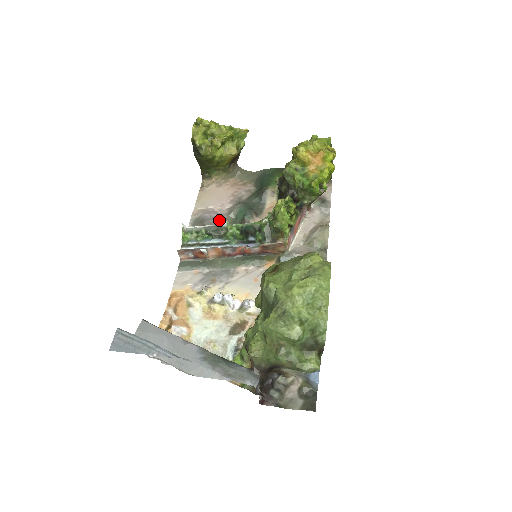
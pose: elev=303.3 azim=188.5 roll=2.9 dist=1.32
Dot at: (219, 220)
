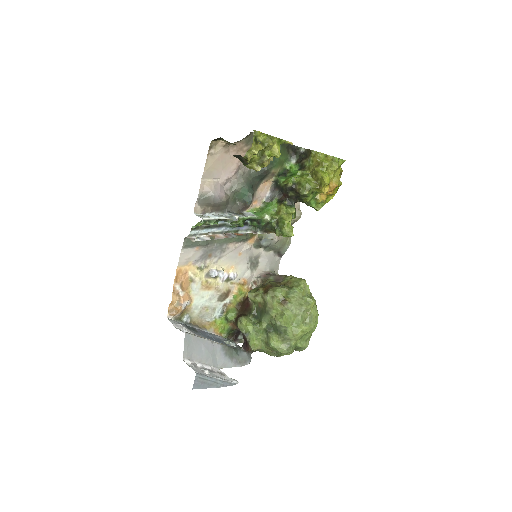
Dot at: (225, 202)
